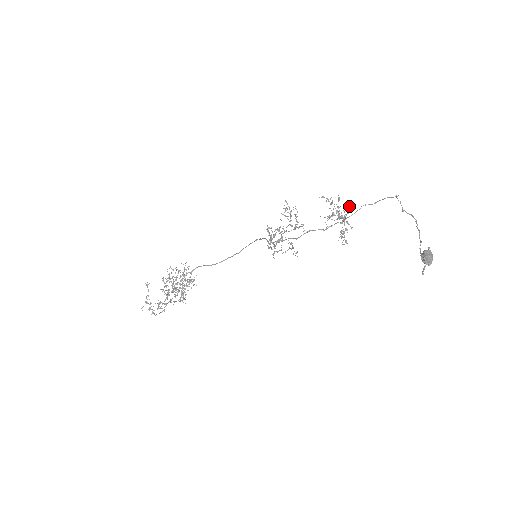
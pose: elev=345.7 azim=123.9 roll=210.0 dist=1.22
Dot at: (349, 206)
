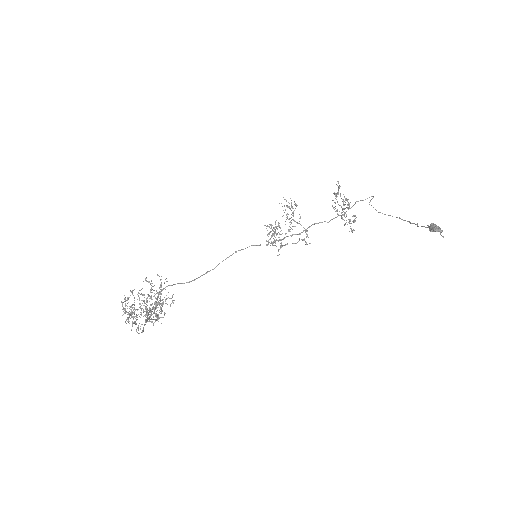
Dot at: occluded
